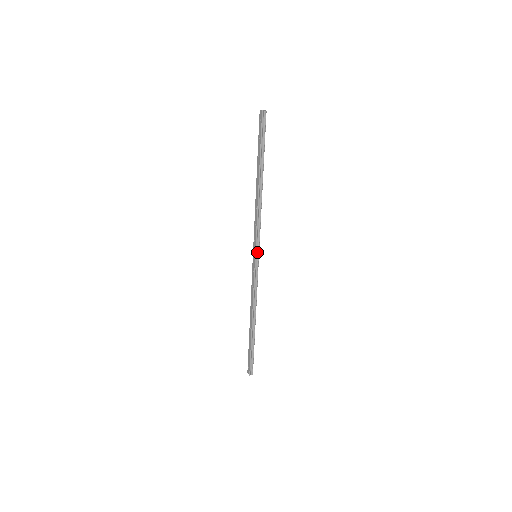
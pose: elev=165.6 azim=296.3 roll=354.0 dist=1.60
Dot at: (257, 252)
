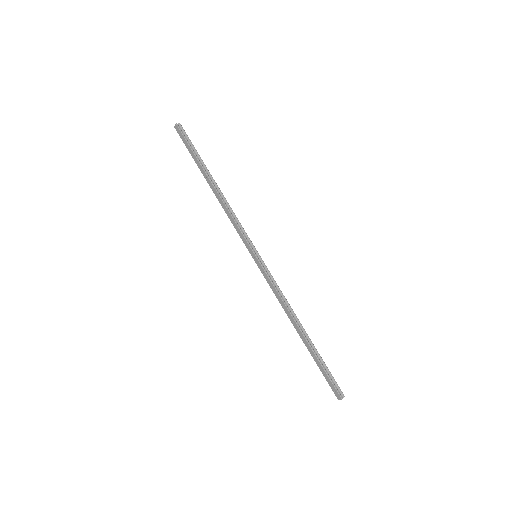
Dot at: (254, 251)
